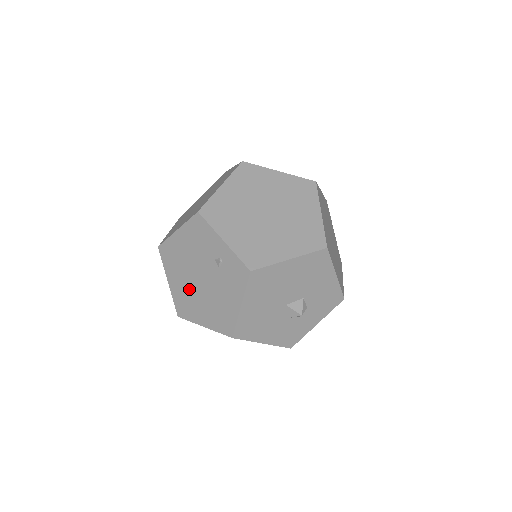
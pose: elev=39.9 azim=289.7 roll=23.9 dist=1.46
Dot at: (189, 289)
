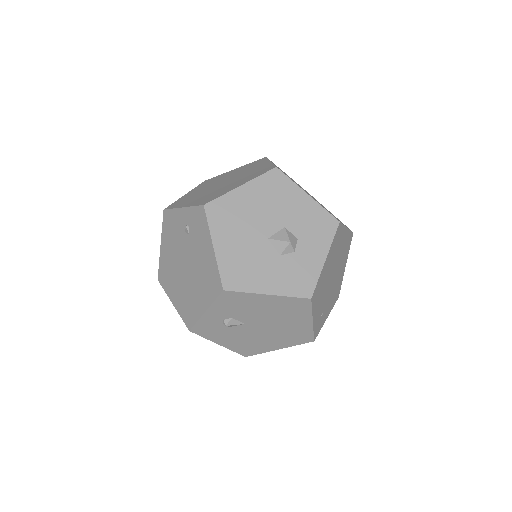
Dot at: (184, 288)
